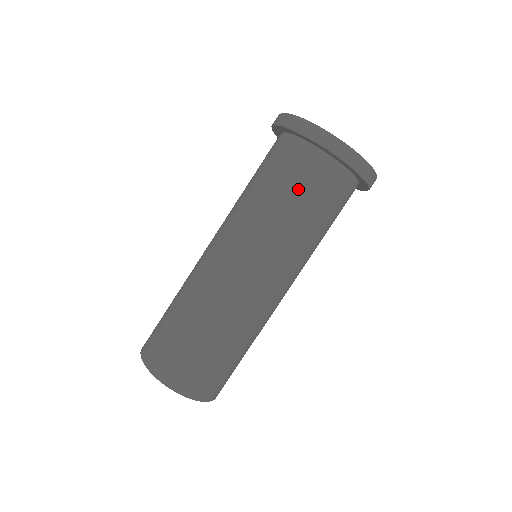
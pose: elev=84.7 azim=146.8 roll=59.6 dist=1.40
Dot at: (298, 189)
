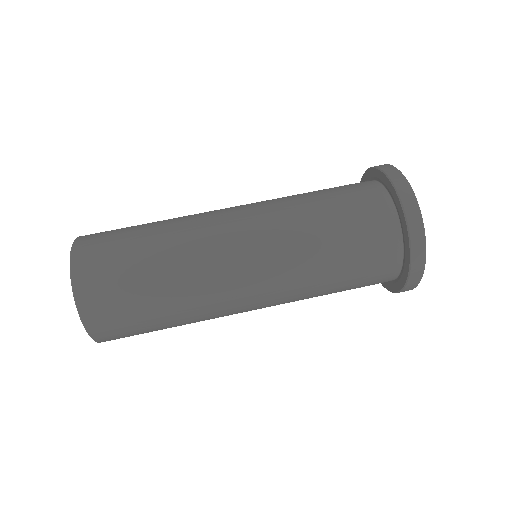
Dot at: (354, 243)
